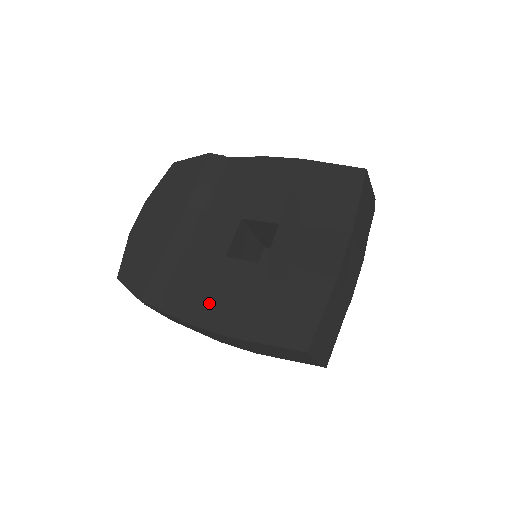
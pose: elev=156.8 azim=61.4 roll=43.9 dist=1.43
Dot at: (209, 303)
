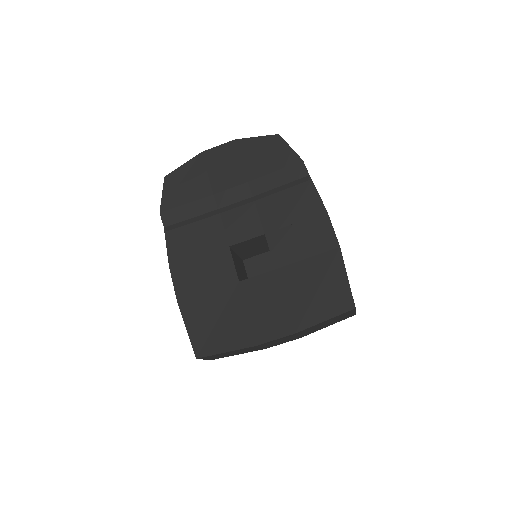
Dot at: (190, 263)
